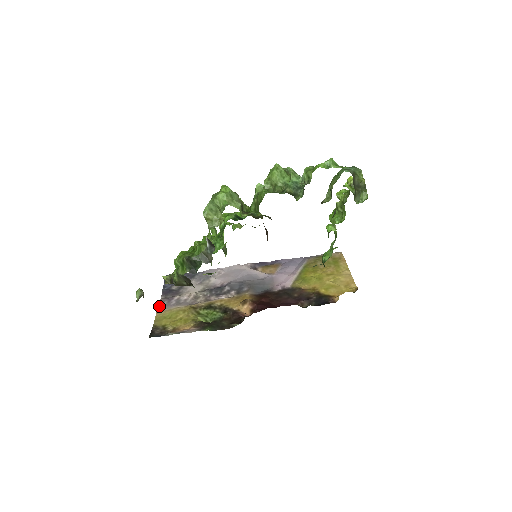
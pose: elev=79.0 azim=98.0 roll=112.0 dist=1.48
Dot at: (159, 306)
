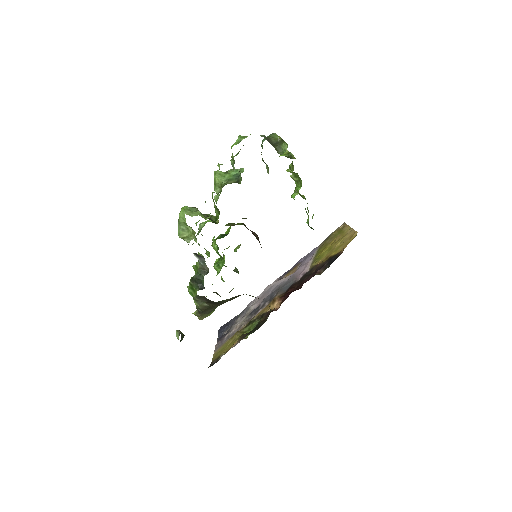
Dot at: (215, 349)
